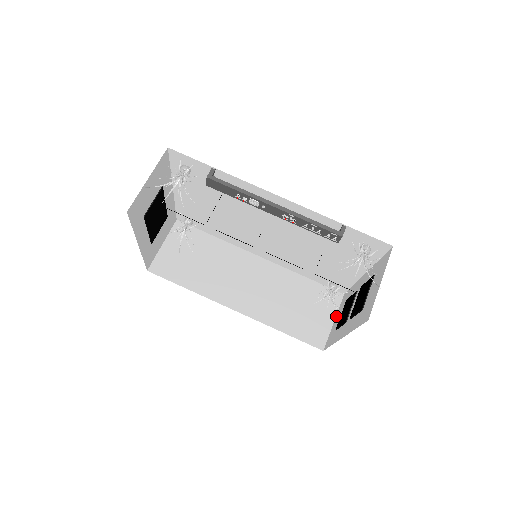
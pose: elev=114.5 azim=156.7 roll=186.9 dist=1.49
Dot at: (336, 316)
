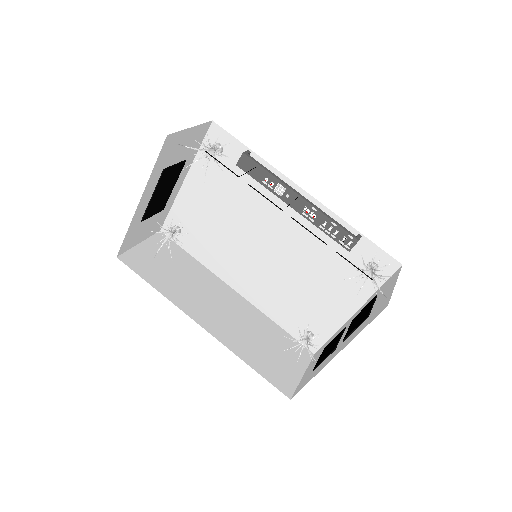
Dot at: (306, 370)
